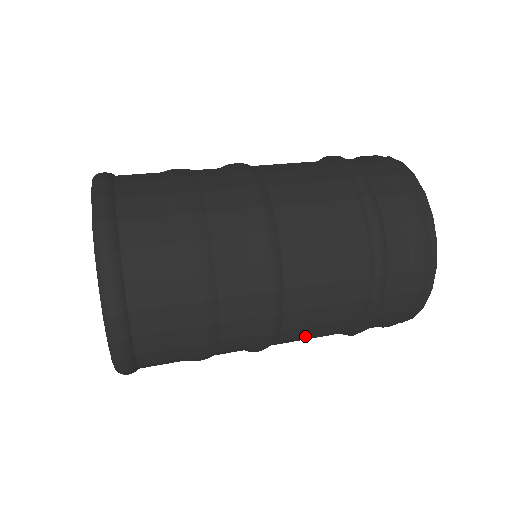
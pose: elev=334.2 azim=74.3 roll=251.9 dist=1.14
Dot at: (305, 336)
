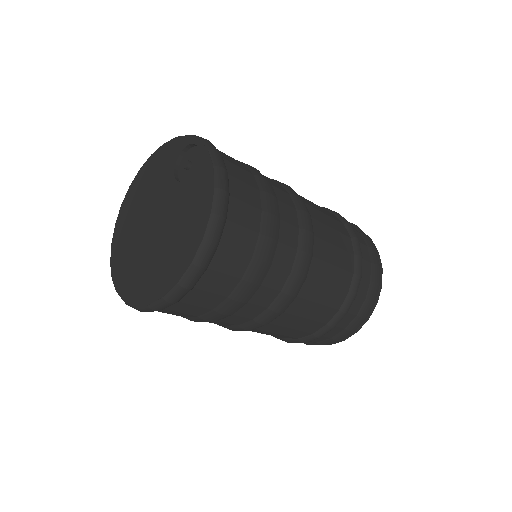
Dot at: (323, 282)
